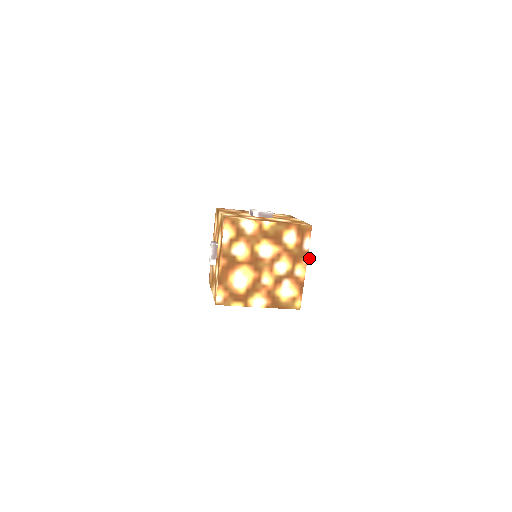
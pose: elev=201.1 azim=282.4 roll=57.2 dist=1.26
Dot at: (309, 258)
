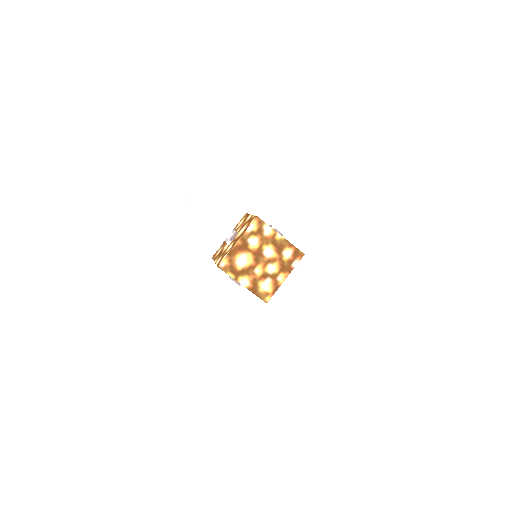
Dot at: (288, 278)
